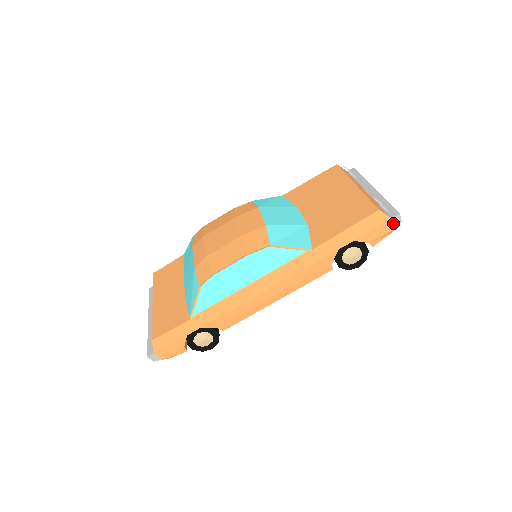
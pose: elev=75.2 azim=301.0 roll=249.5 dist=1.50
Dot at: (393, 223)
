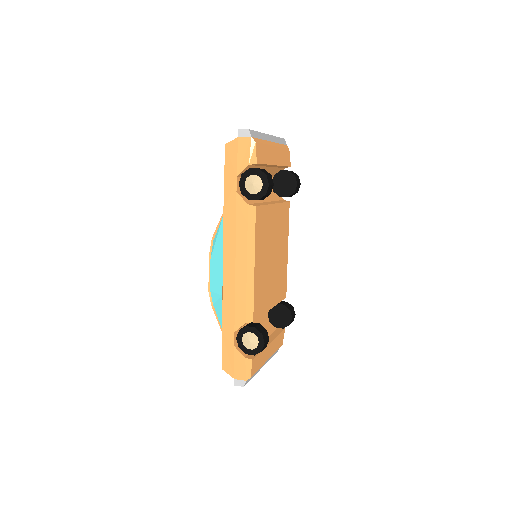
Dot at: (245, 137)
